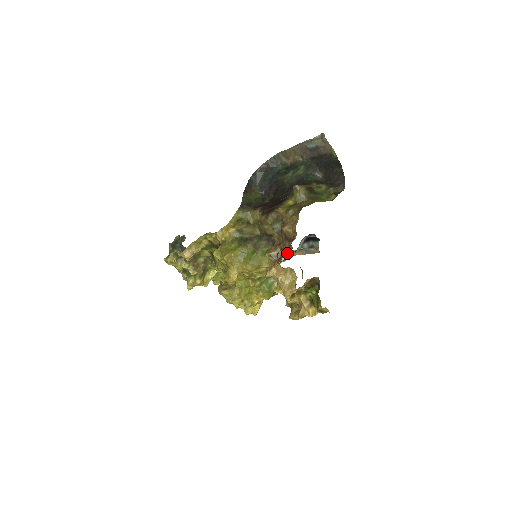
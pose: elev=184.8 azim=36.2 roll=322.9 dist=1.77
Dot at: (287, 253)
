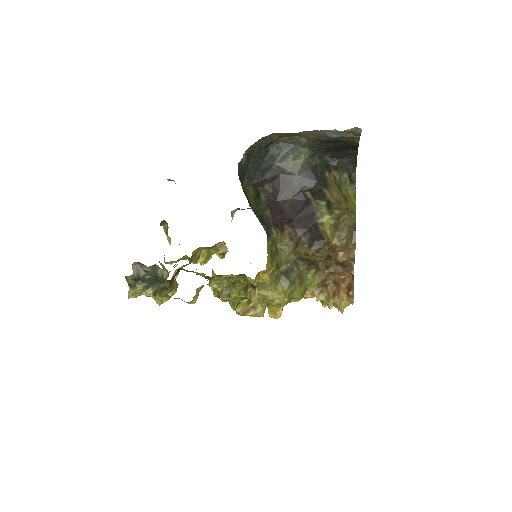
Dot at: (342, 278)
